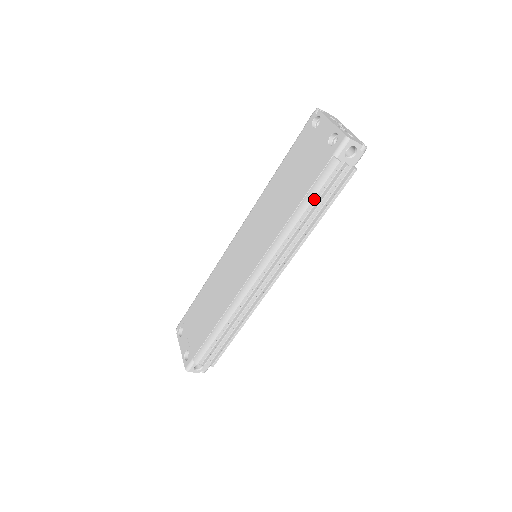
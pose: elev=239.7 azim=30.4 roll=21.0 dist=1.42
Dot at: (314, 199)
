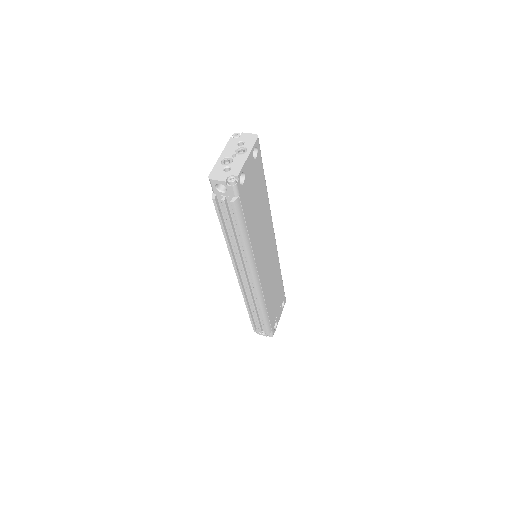
Dot at: (222, 226)
